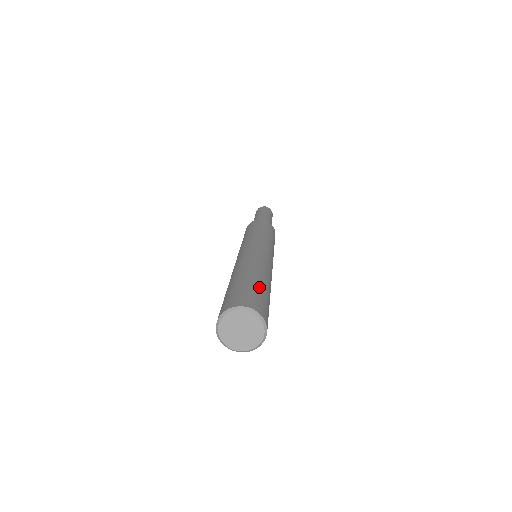
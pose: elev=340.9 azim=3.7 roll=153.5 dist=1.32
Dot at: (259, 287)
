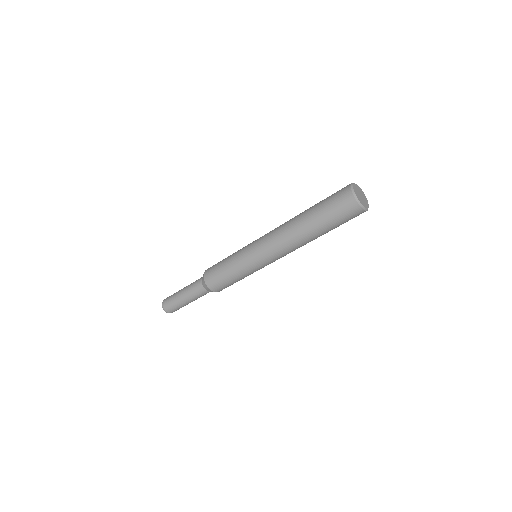
Dot at: occluded
